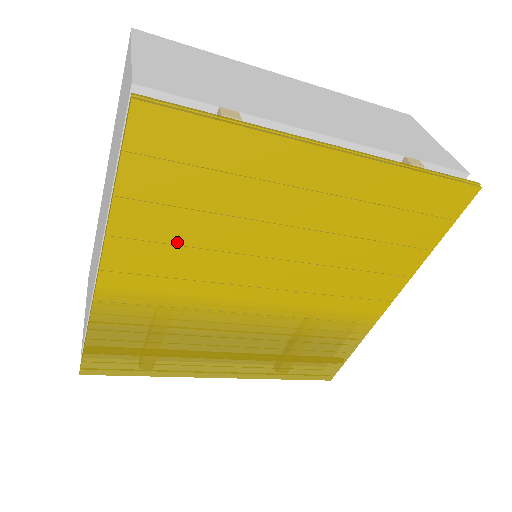
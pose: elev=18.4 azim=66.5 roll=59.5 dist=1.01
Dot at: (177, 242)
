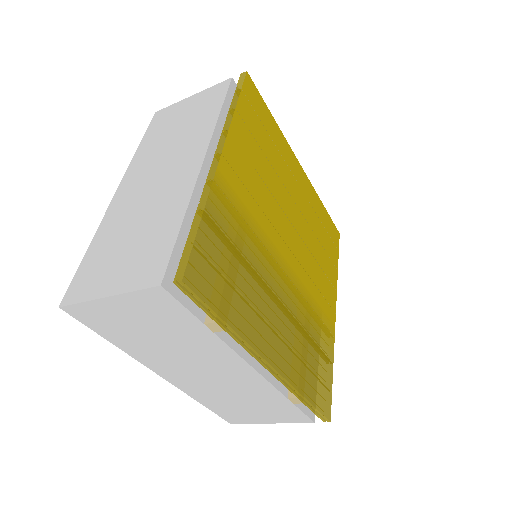
Dot at: (255, 167)
